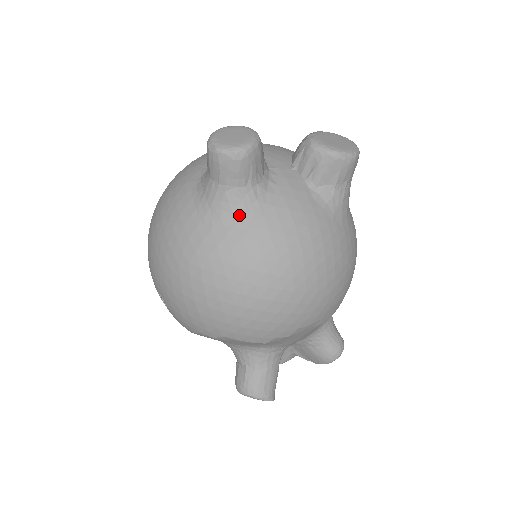
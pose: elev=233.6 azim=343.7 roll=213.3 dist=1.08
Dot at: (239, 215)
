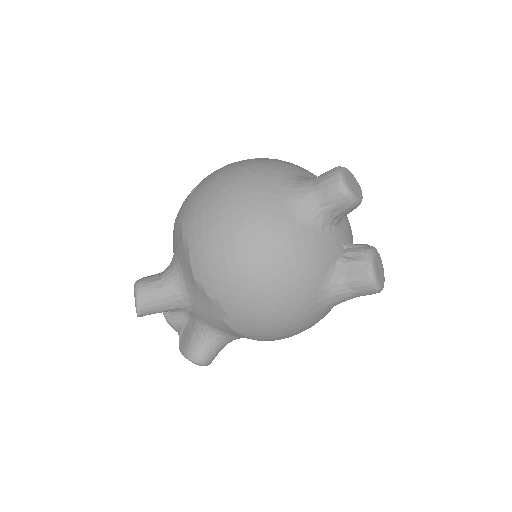
Dot at: (296, 210)
